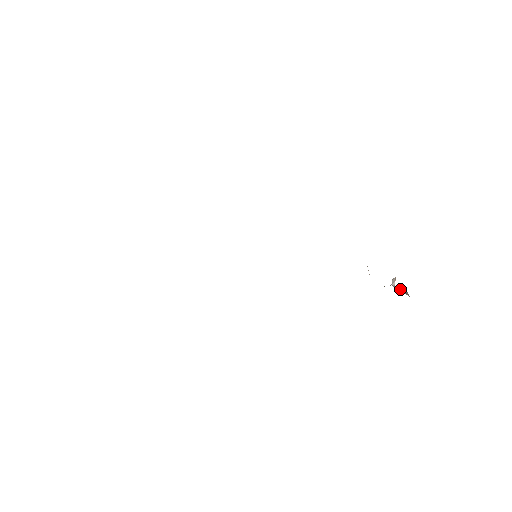
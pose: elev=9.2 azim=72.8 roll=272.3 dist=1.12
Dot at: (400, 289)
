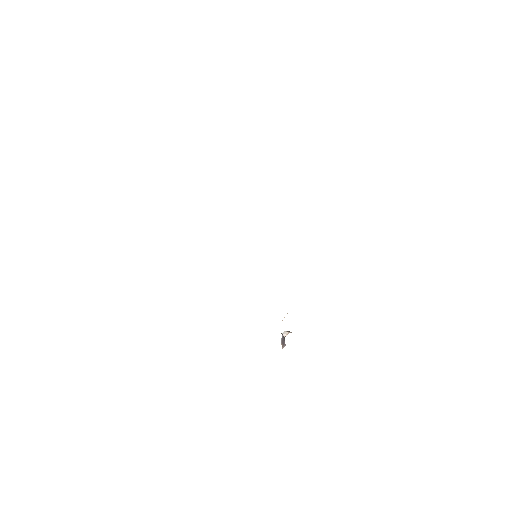
Dot at: (283, 340)
